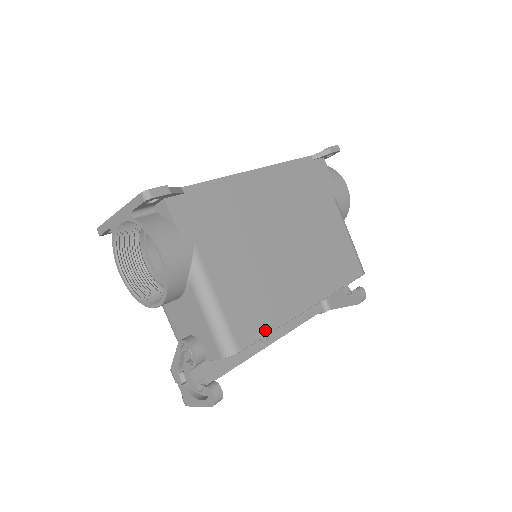
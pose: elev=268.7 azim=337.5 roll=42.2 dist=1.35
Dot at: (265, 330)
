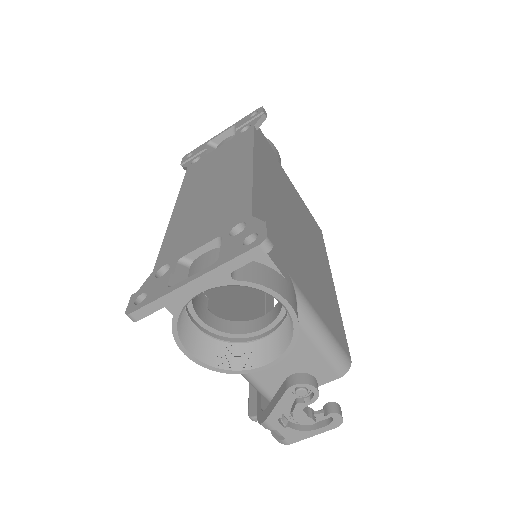
Dot at: (342, 327)
